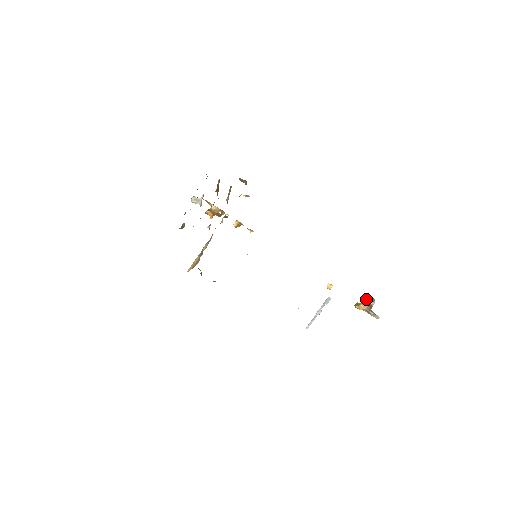
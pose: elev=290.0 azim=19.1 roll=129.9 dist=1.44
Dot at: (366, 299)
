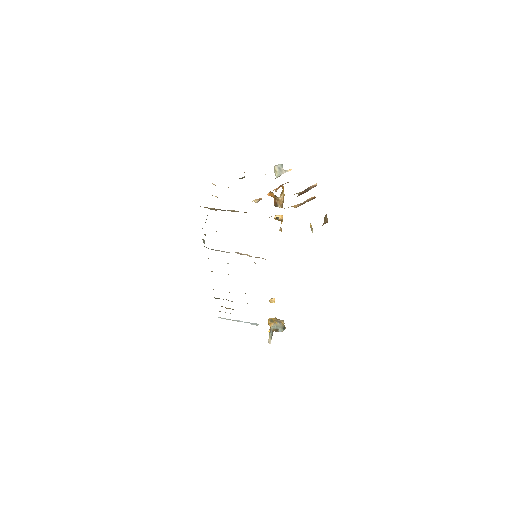
Dot at: (281, 323)
